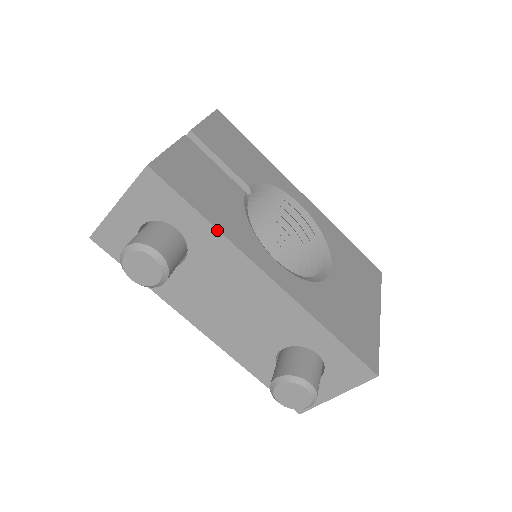
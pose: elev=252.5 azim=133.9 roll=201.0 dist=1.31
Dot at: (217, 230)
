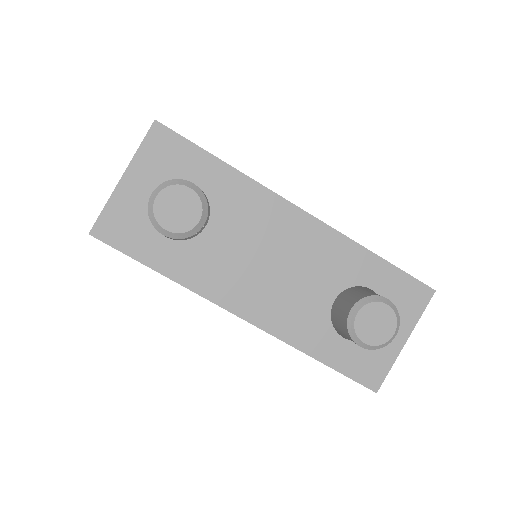
Dot at: (238, 171)
